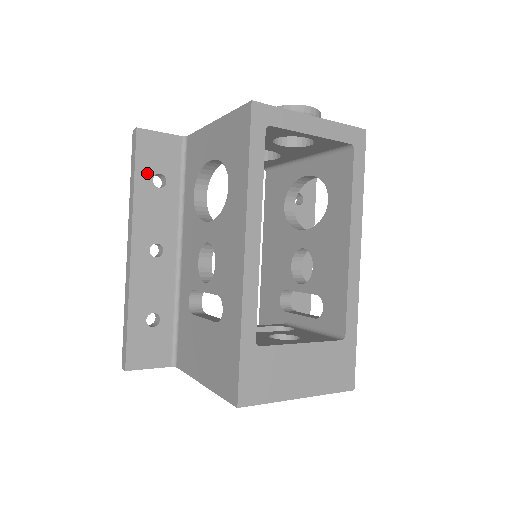
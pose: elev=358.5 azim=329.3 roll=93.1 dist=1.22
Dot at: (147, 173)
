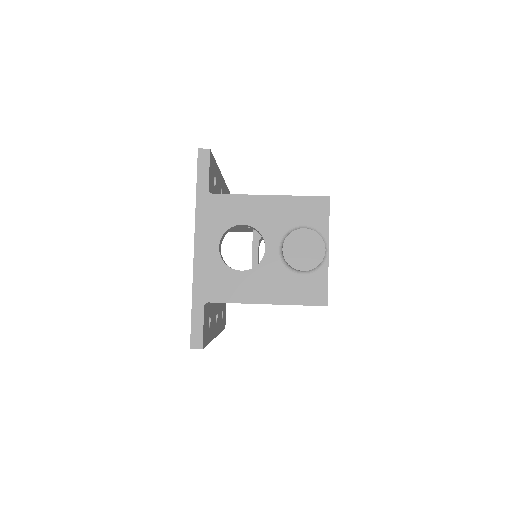
Dot at: (208, 334)
